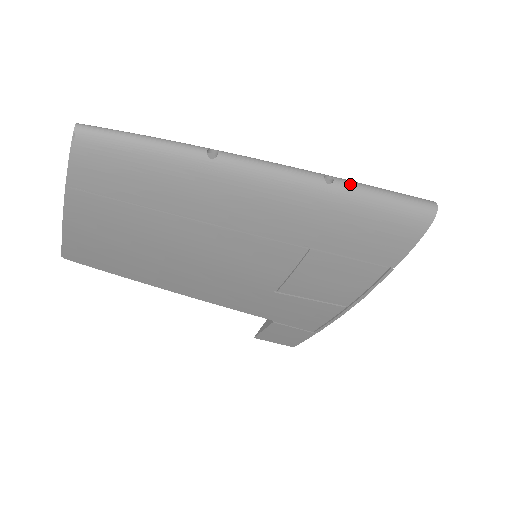
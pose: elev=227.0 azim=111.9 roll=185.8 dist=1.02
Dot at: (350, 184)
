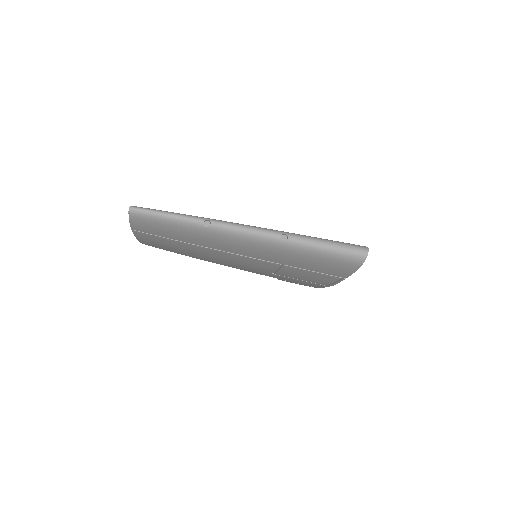
Dot at: (300, 240)
